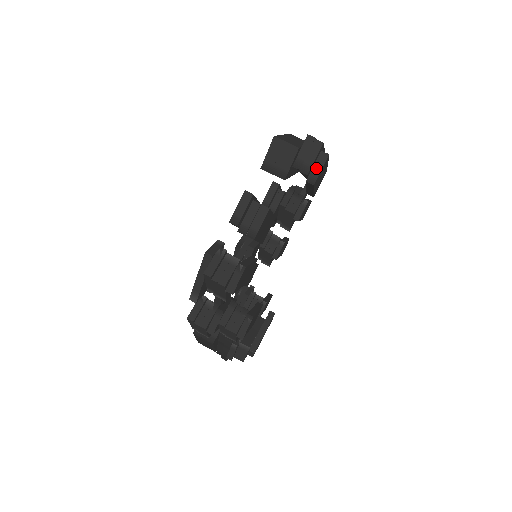
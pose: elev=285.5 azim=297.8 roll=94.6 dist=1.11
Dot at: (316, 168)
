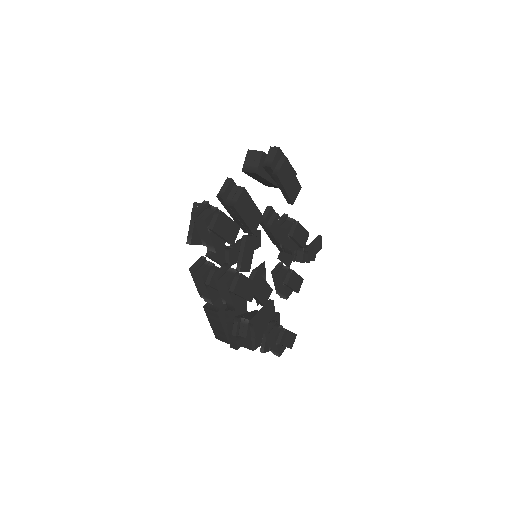
Dot at: (278, 166)
